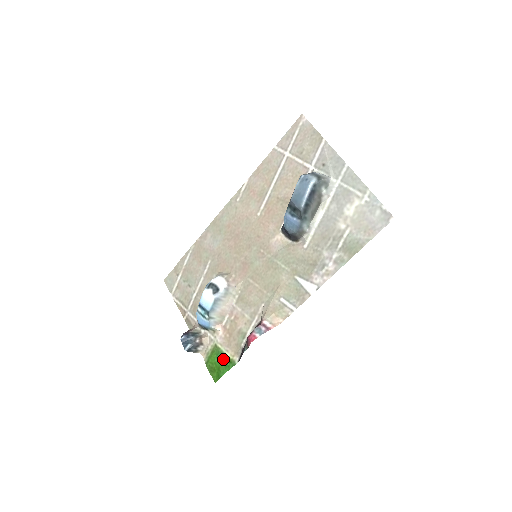
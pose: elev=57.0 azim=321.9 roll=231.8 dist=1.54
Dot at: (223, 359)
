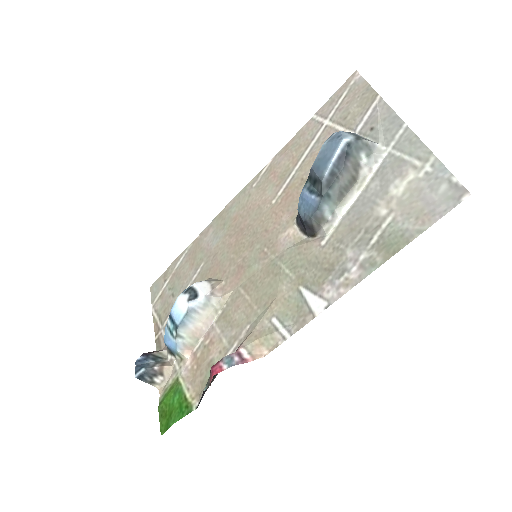
Dot at: (179, 400)
